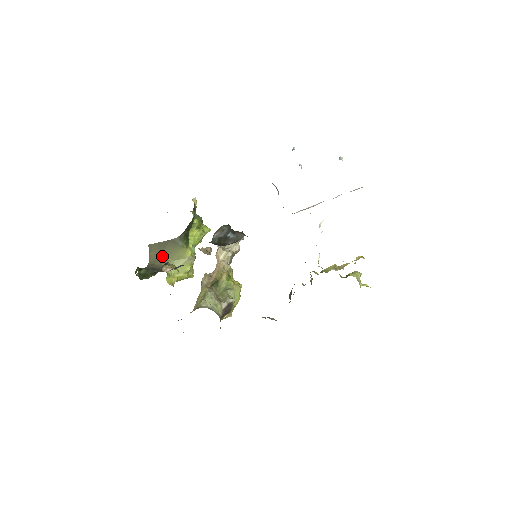
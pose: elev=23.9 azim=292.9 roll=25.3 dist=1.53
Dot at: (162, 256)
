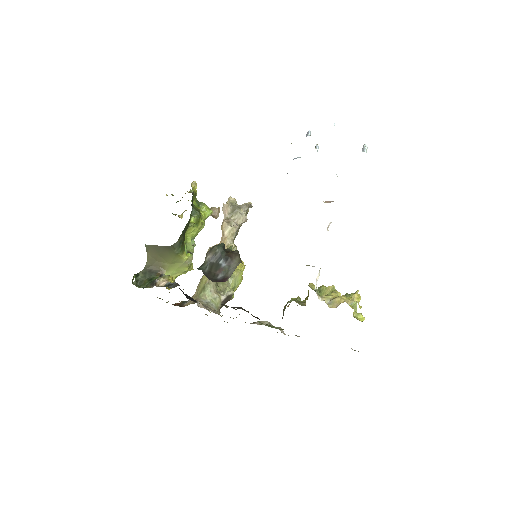
Dot at: (159, 258)
